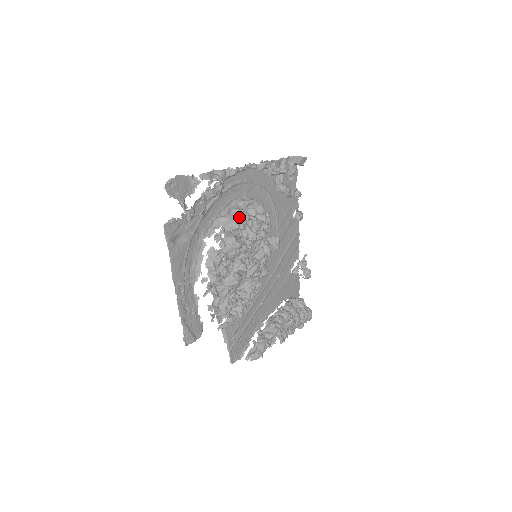
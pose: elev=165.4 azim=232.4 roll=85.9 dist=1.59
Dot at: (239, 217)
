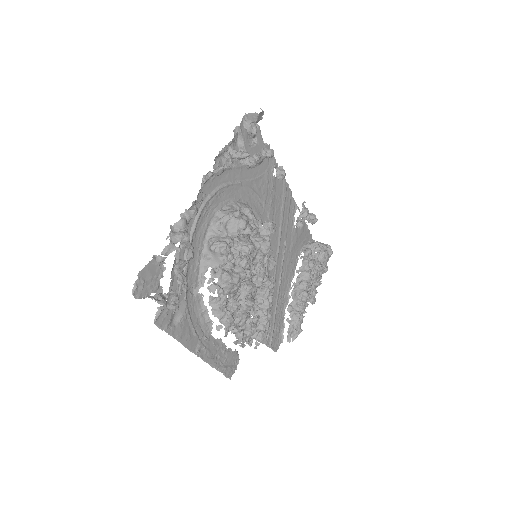
Dot at: (223, 253)
